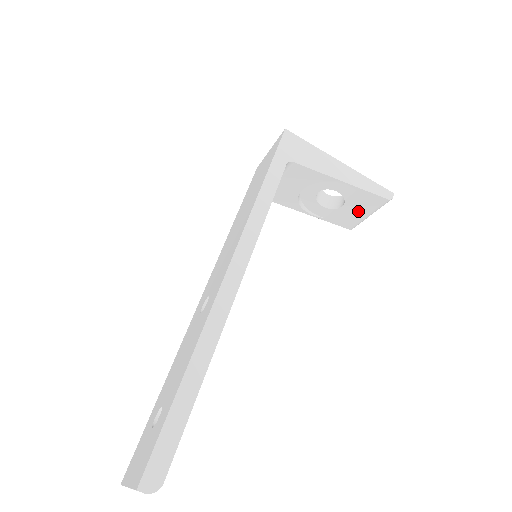
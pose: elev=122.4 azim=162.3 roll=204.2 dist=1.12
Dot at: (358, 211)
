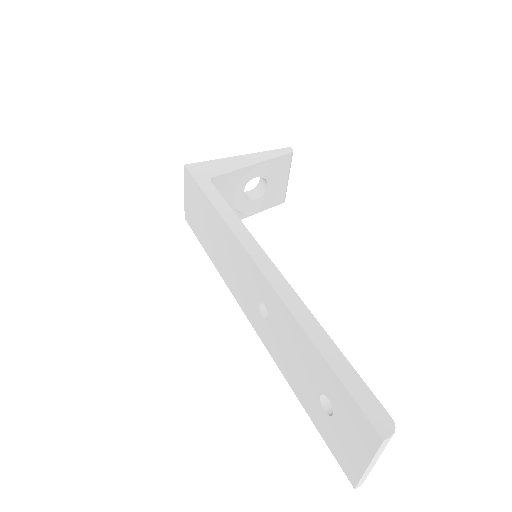
Dot at: (279, 181)
